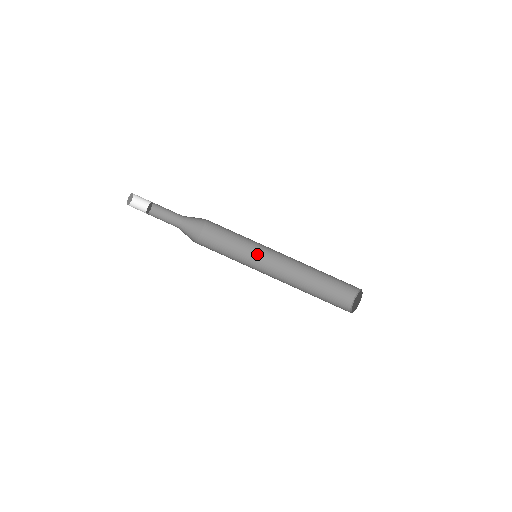
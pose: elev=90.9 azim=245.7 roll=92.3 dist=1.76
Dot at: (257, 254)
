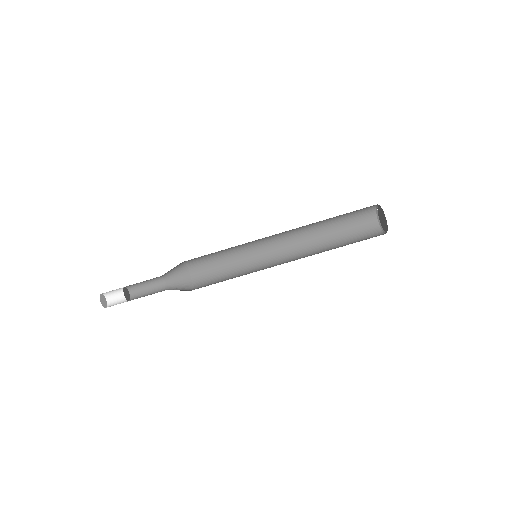
Dot at: (253, 245)
